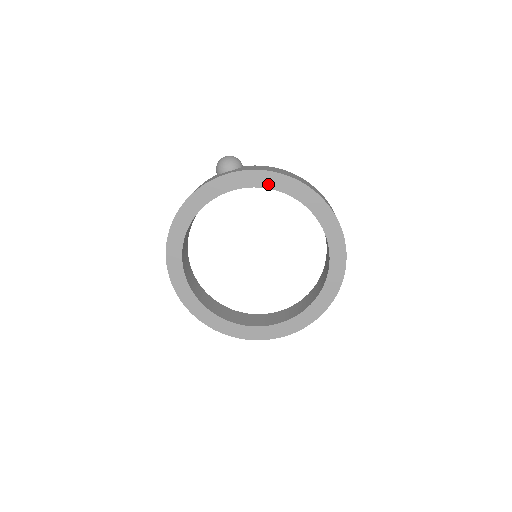
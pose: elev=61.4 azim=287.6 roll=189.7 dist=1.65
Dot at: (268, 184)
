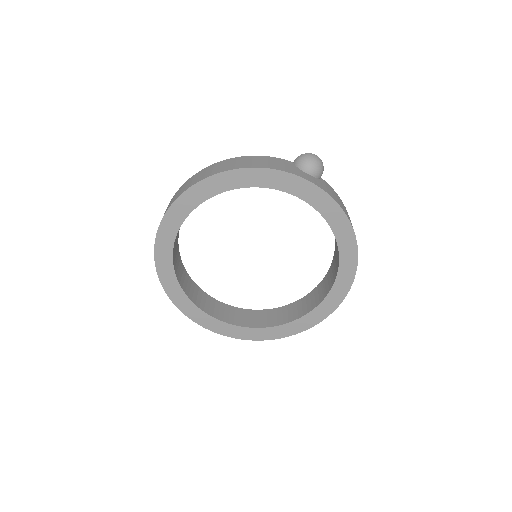
Dot at: (332, 220)
